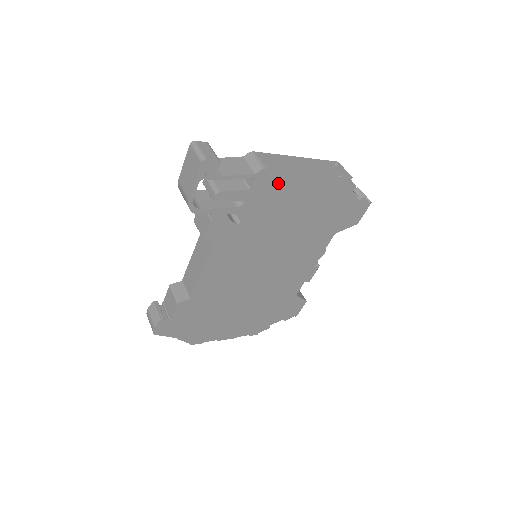
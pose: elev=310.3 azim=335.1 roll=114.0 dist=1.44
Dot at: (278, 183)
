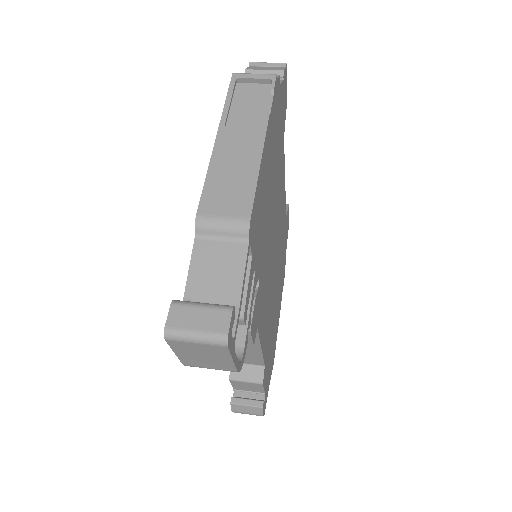
Dot at: (257, 204)
